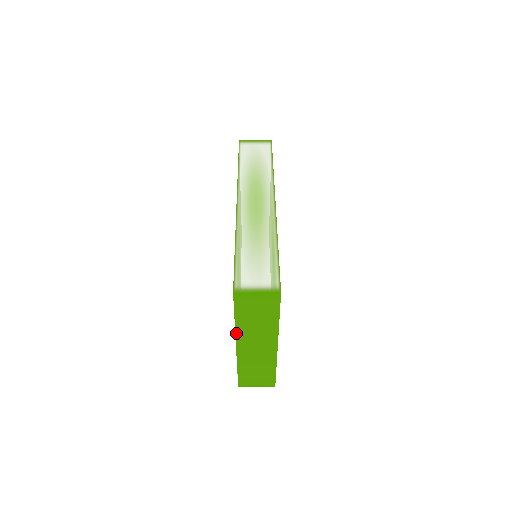
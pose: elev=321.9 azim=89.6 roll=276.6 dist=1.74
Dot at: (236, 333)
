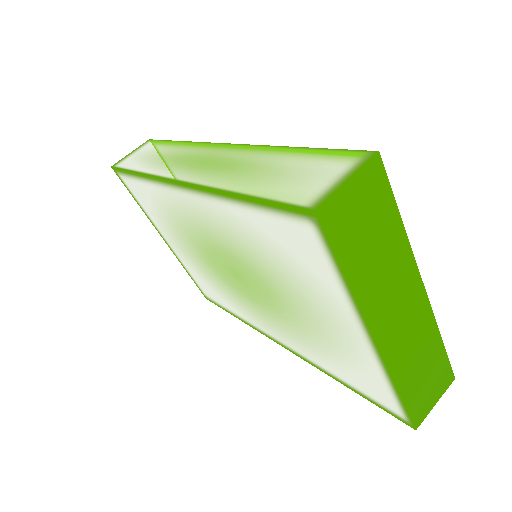
Dot at: (362, 311)
